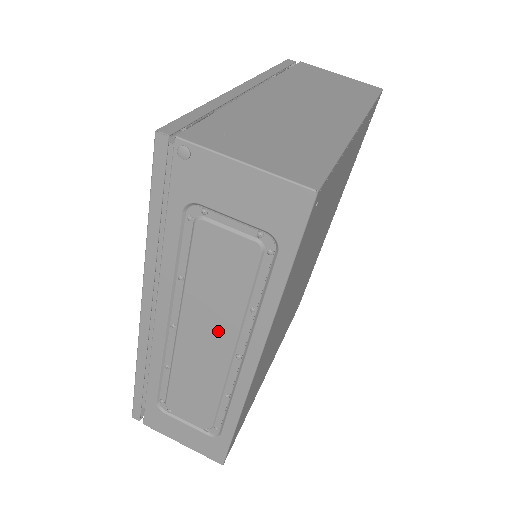
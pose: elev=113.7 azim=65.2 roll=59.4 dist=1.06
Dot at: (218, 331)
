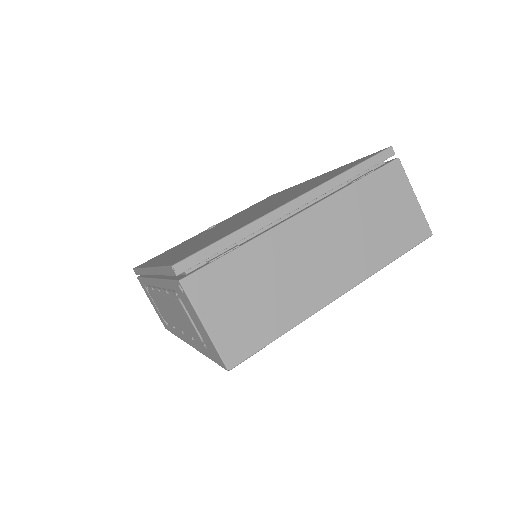
Dot at: (177, 320)
